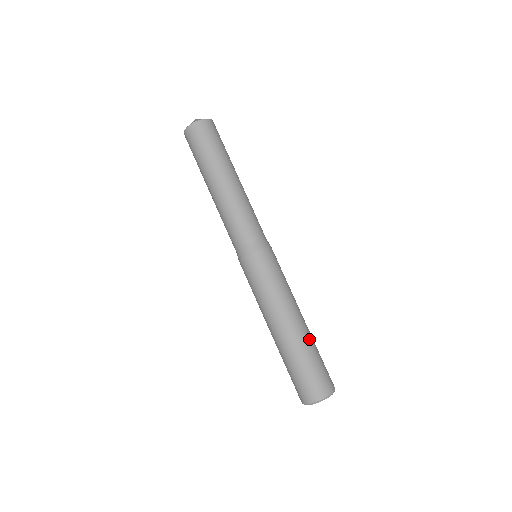
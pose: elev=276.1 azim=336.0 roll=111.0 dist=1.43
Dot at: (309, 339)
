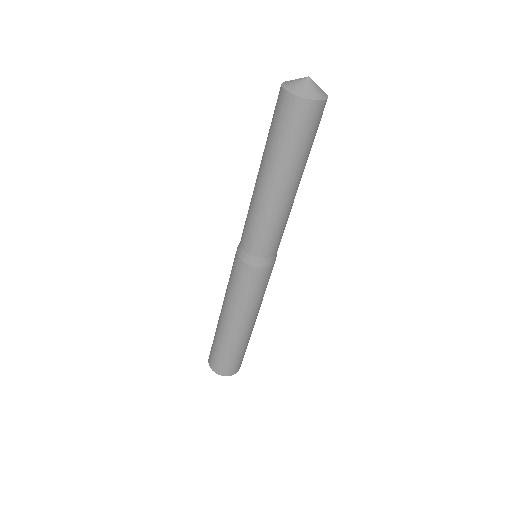
Dot at: (243, 341)
